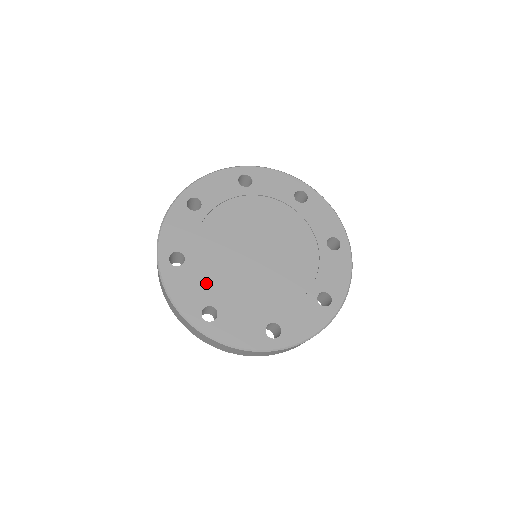
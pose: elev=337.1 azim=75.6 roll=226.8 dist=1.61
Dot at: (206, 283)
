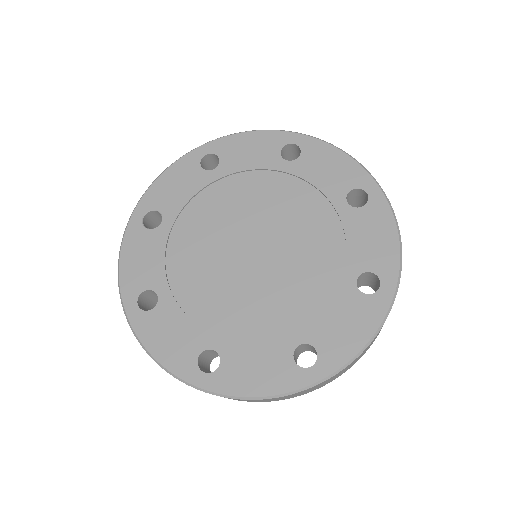
Dot at: (261, 339)
